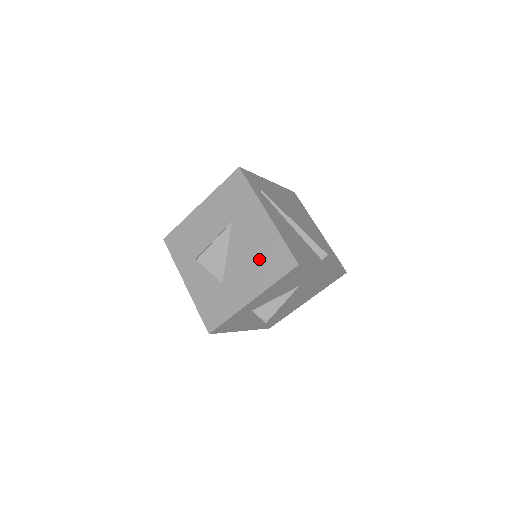
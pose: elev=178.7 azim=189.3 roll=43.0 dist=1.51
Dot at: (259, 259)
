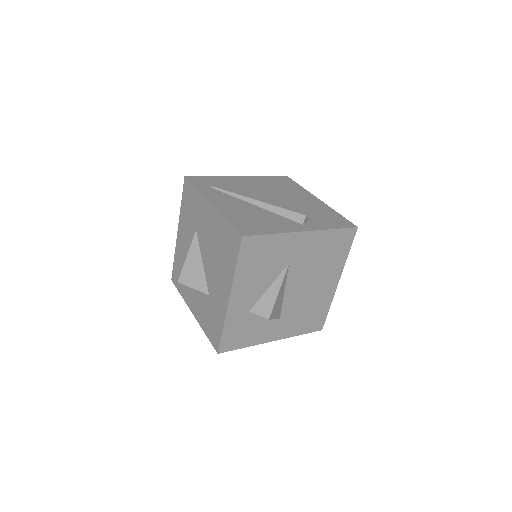
Dot at: (220, 252)
